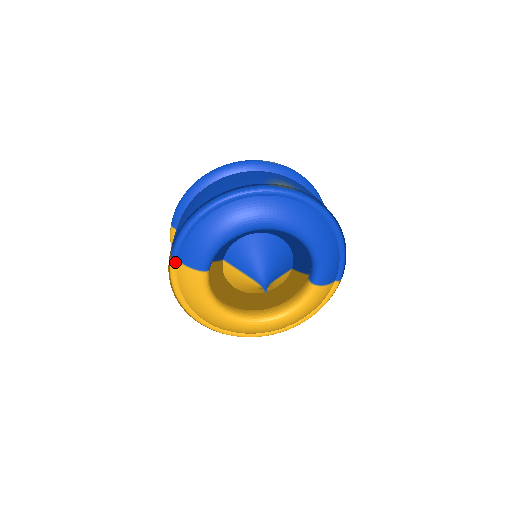
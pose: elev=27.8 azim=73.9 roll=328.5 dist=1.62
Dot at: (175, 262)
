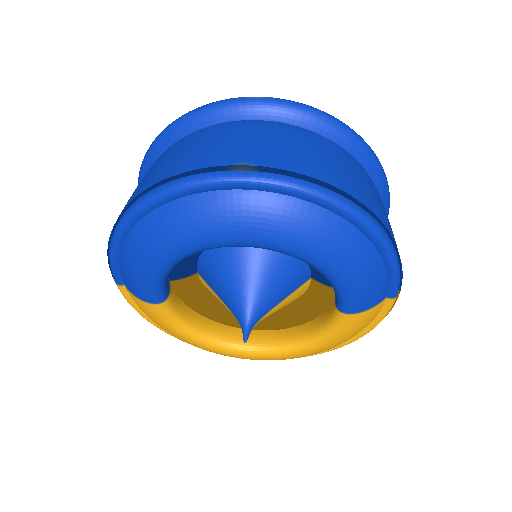
Dot at: (121, 287)
